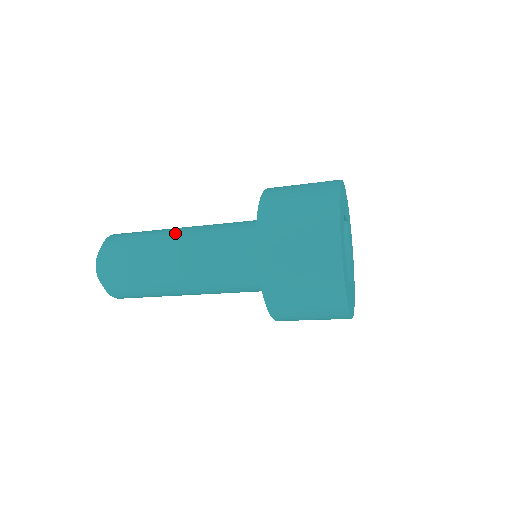
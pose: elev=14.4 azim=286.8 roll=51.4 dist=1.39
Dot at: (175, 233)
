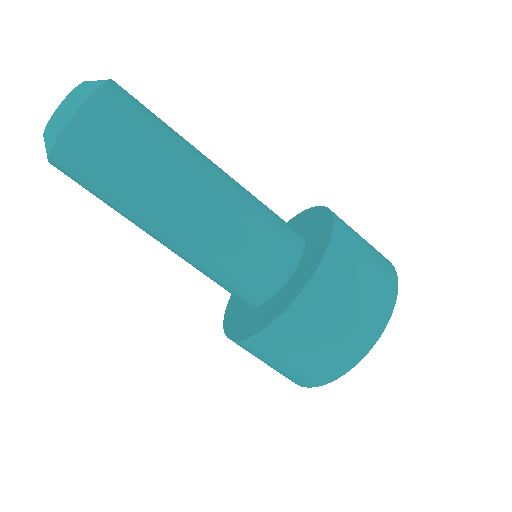
Dot at: occluded
